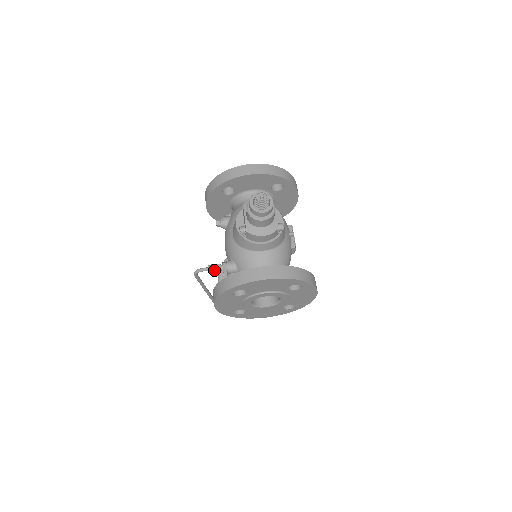
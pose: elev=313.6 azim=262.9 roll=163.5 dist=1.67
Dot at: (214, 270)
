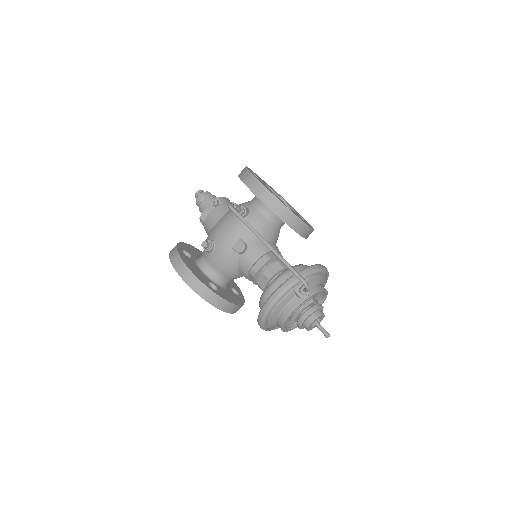
Dot at: occluded
